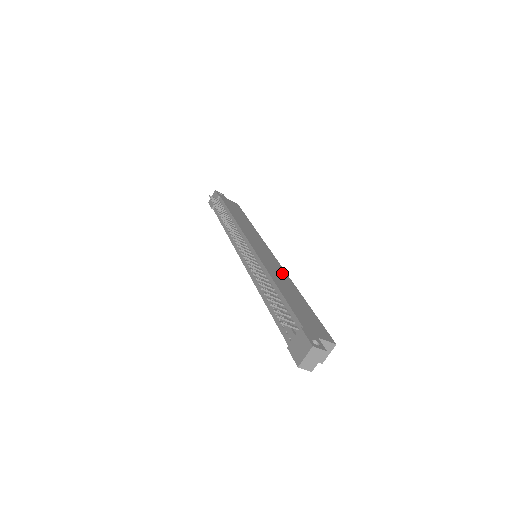
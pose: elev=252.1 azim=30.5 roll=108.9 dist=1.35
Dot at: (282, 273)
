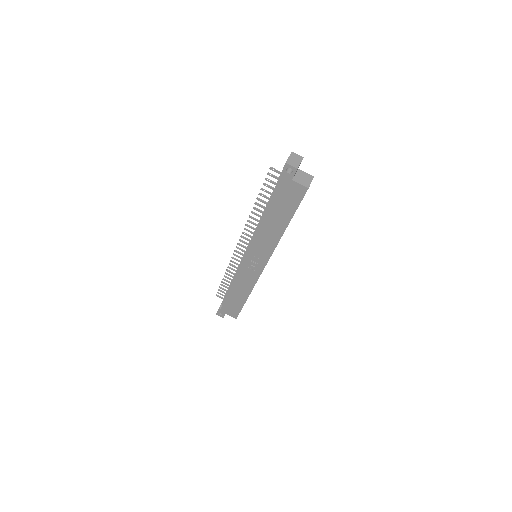
Dot at: occluded
